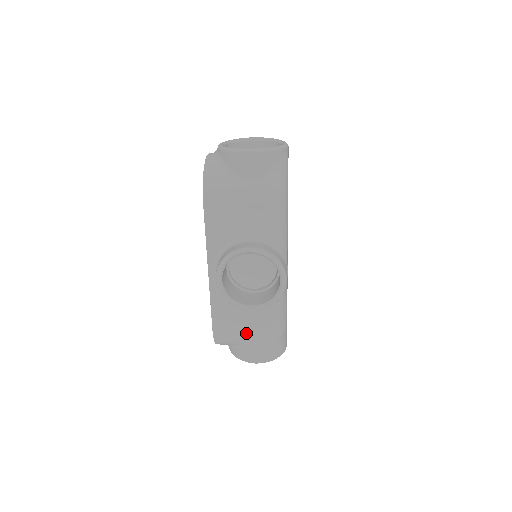
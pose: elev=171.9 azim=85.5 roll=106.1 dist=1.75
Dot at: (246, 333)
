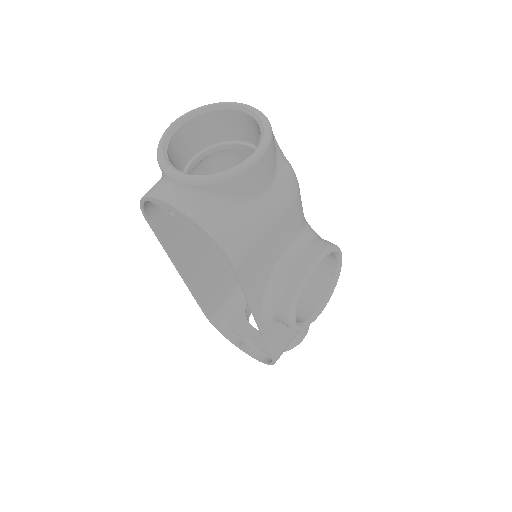
Dot at: occluded
